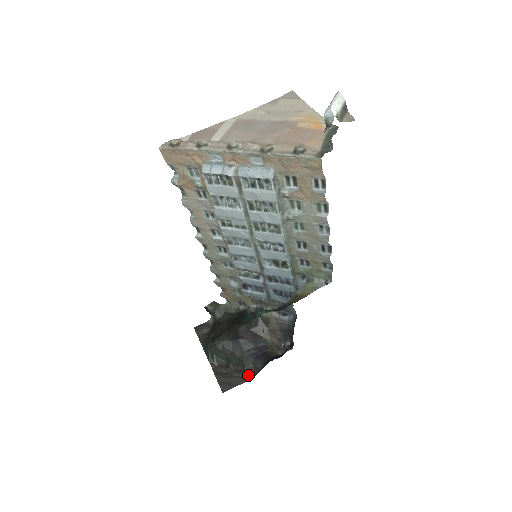
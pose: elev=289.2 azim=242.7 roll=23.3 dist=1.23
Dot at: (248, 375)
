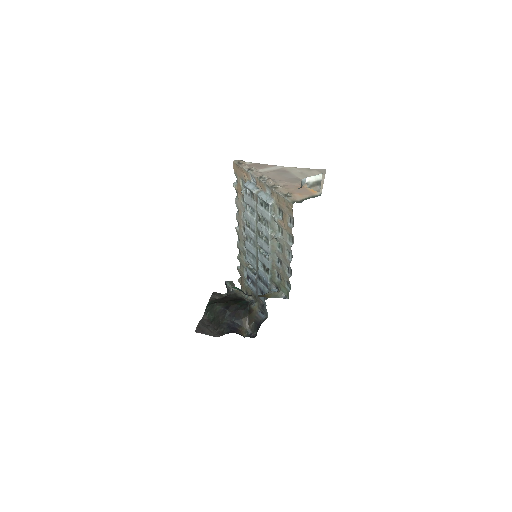
Dot at: (217, 334)
